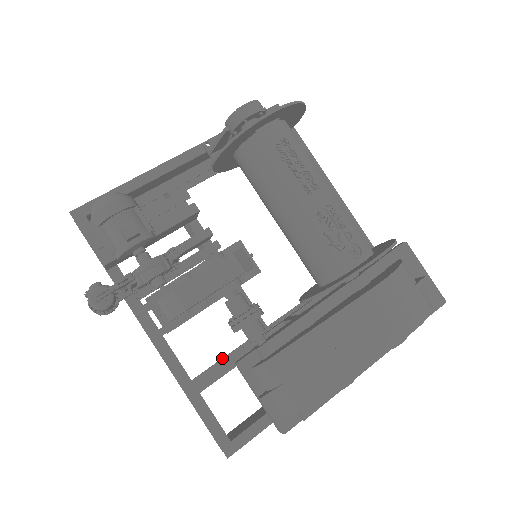
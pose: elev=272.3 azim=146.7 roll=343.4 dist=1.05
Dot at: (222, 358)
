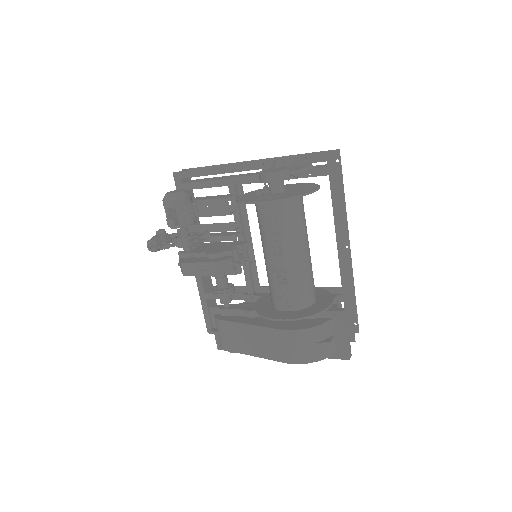
Dot at: occluded
